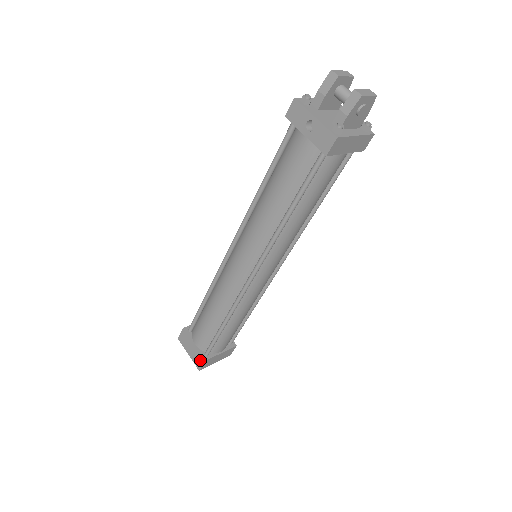
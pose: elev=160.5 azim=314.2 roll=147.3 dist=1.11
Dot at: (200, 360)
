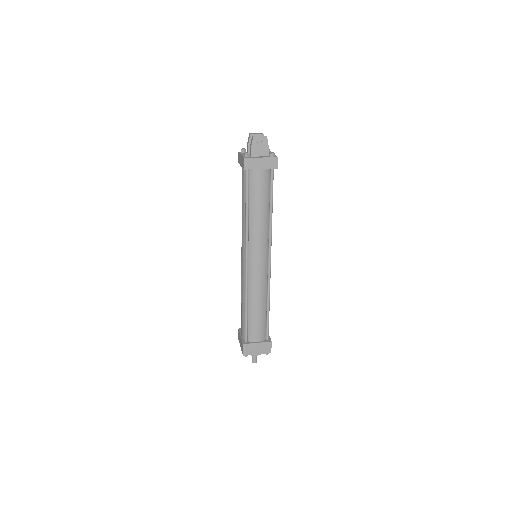
Dot at: (242, 346)
